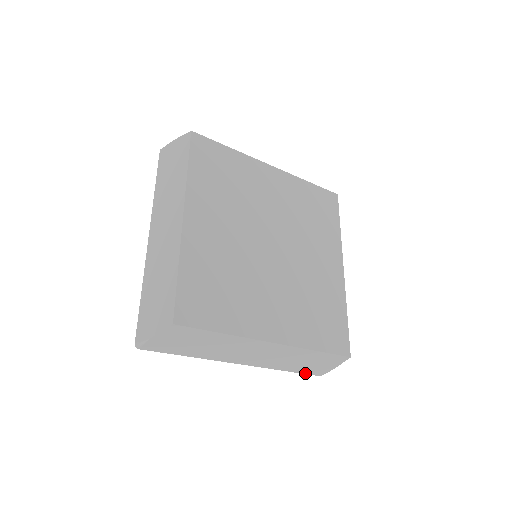
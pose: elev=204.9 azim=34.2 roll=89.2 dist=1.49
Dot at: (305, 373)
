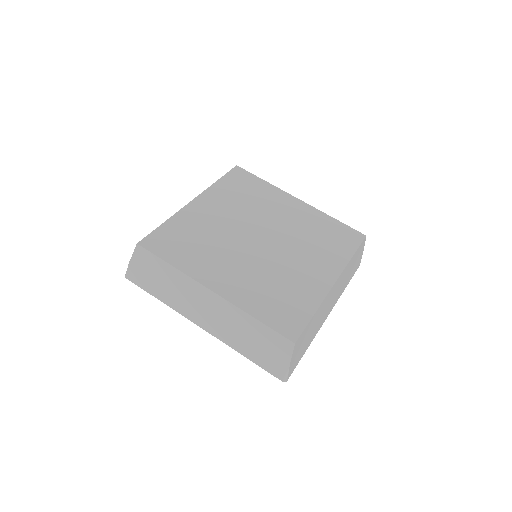
Dot at: (264, 368)
